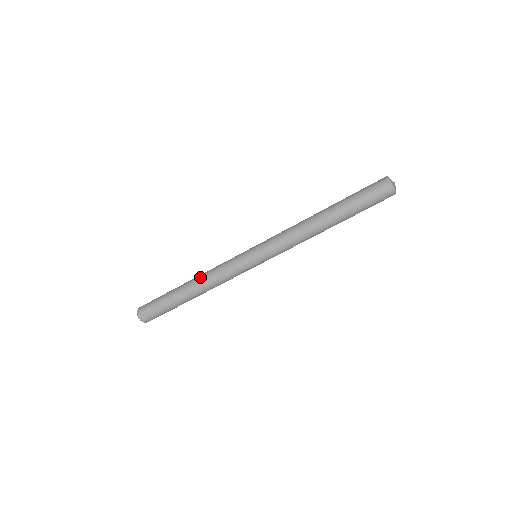
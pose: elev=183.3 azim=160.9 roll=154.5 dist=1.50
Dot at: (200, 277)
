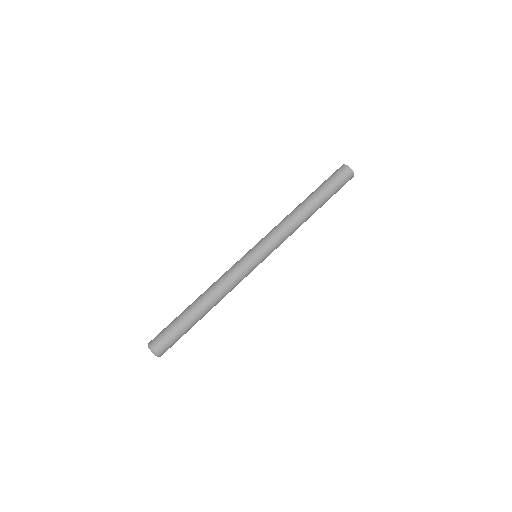
Dot at: (214, 294)
